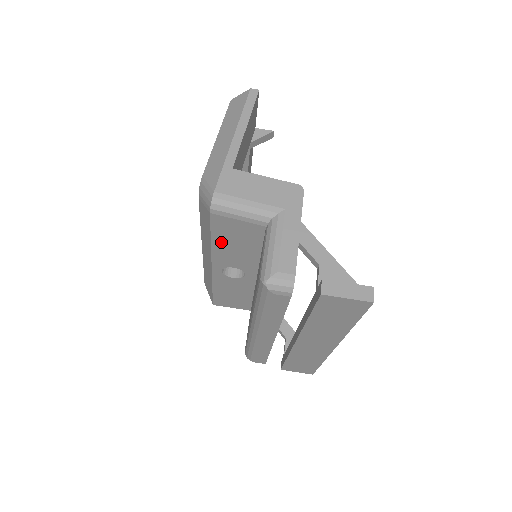
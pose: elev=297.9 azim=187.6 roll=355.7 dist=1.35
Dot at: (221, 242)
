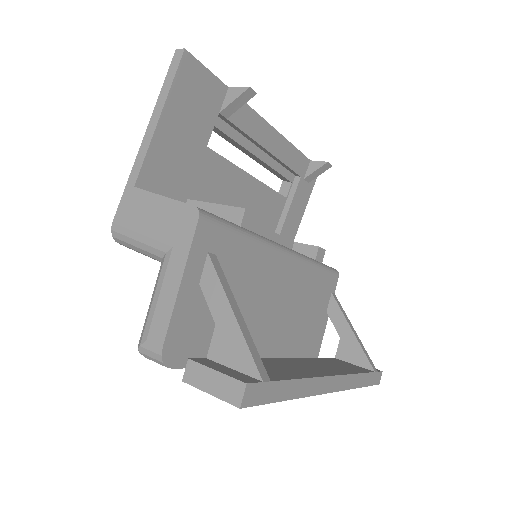
Dot at: occluded
